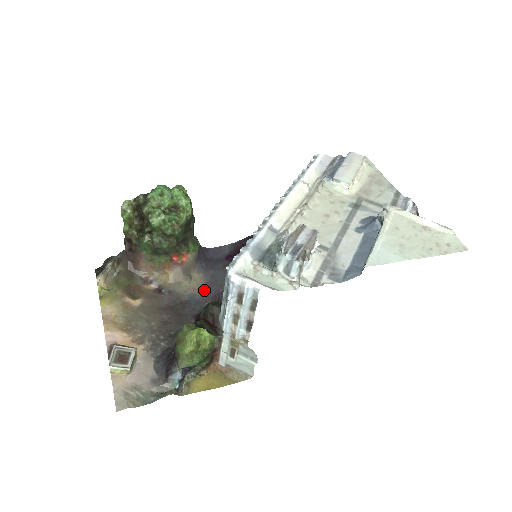
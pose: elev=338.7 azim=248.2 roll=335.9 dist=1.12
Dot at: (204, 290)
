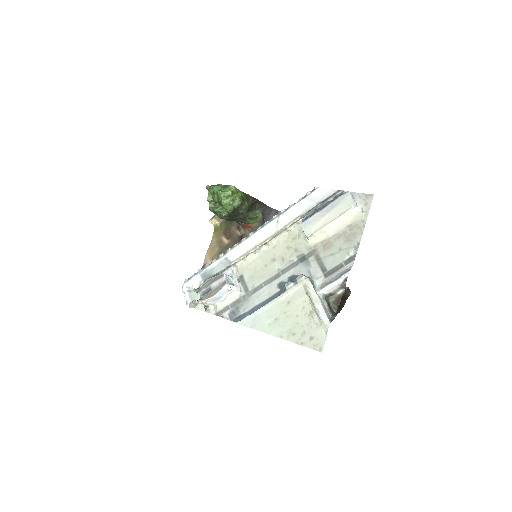
Dot at: occluded
